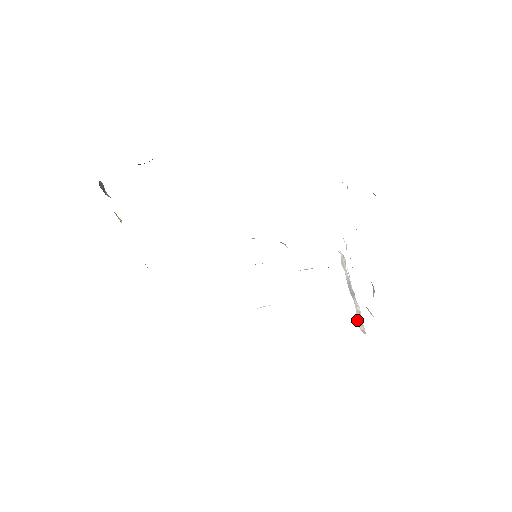
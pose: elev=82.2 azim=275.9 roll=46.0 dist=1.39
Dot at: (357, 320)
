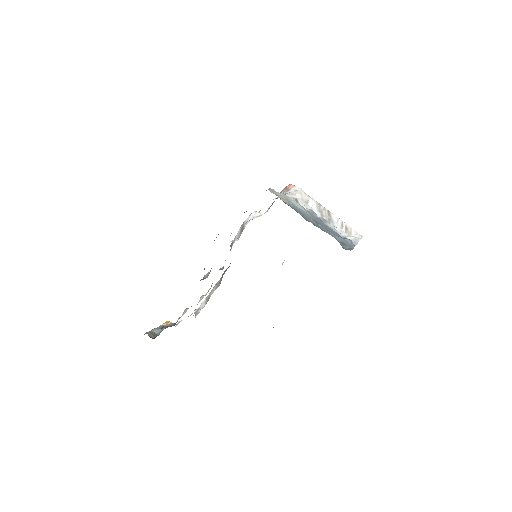
Dot at: occluded
